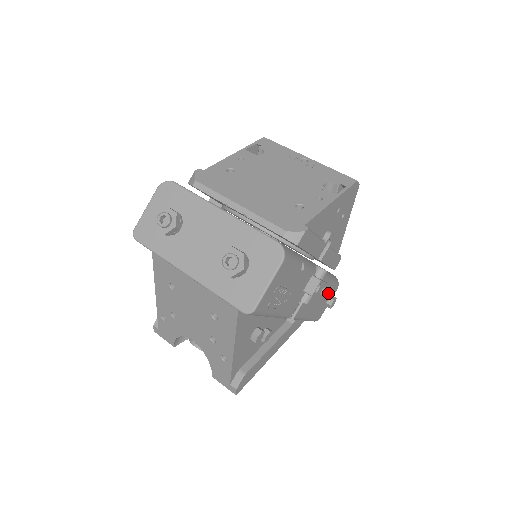
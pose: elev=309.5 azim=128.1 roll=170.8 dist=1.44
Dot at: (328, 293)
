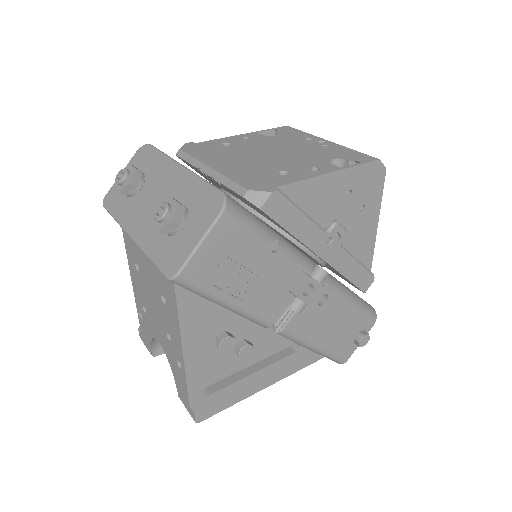
Dot at: (354, 322)
